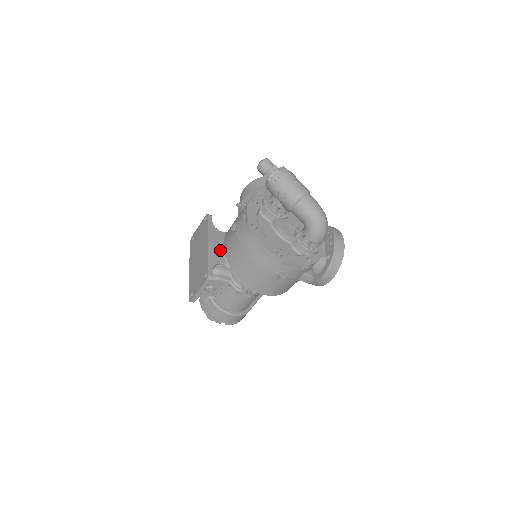
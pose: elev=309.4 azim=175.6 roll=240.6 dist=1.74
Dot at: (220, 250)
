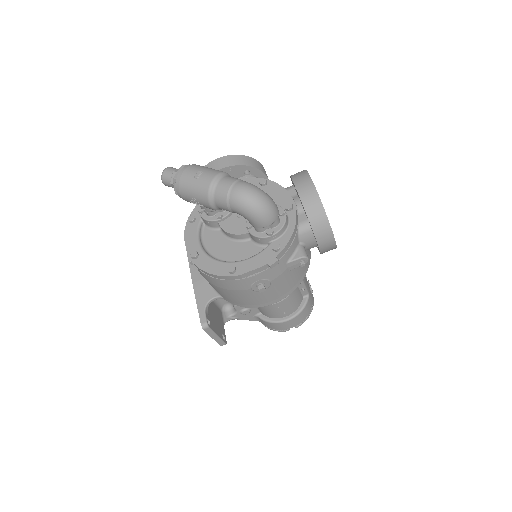
Dot at: (207, 284)
